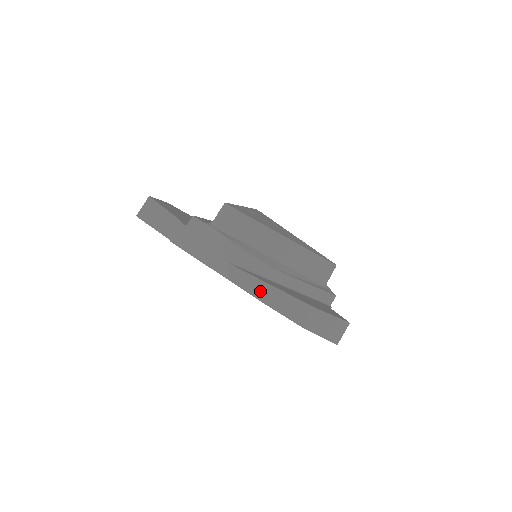
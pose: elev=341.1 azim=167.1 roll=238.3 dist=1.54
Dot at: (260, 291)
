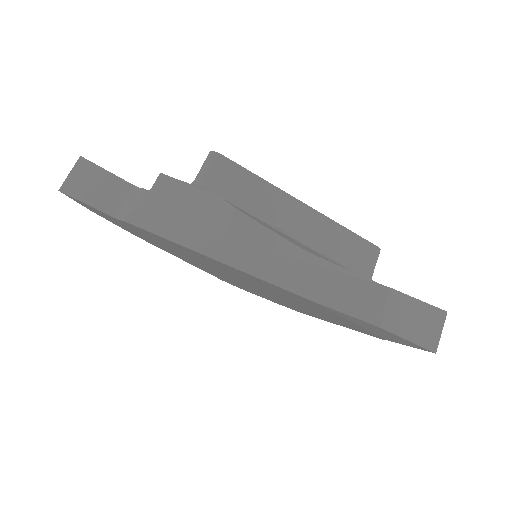
Dot at: (294, 277)
